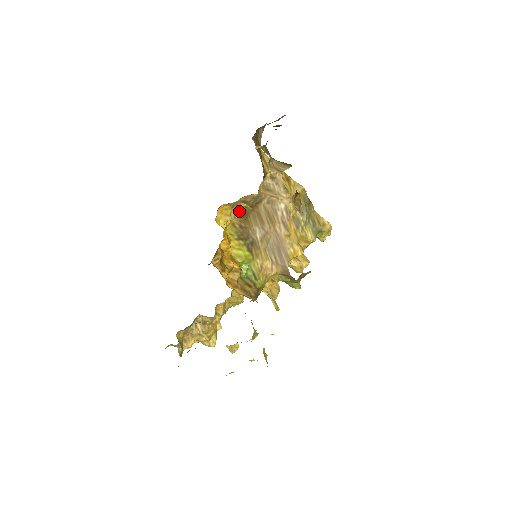
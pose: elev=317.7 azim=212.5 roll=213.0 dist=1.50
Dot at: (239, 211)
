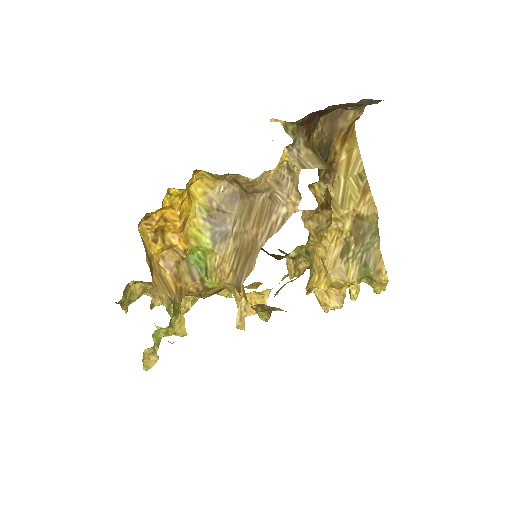
Dot at: (228, 189)
